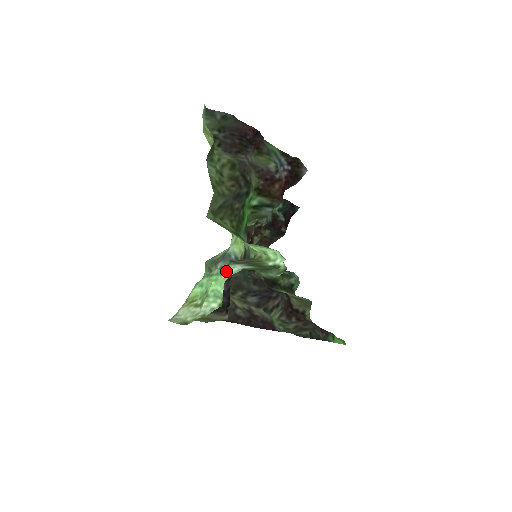
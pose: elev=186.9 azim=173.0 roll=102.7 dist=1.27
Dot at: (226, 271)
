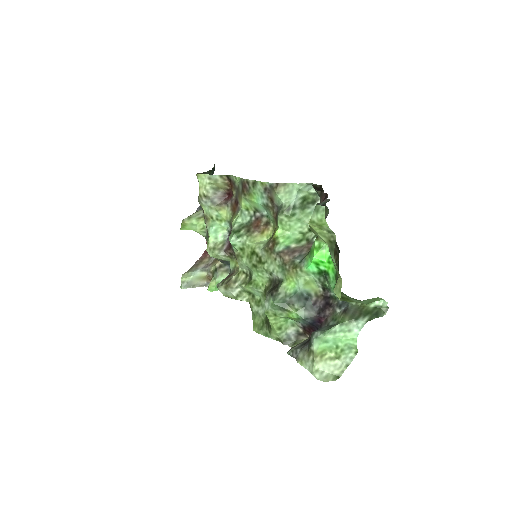
Dot at: (352, 328)
